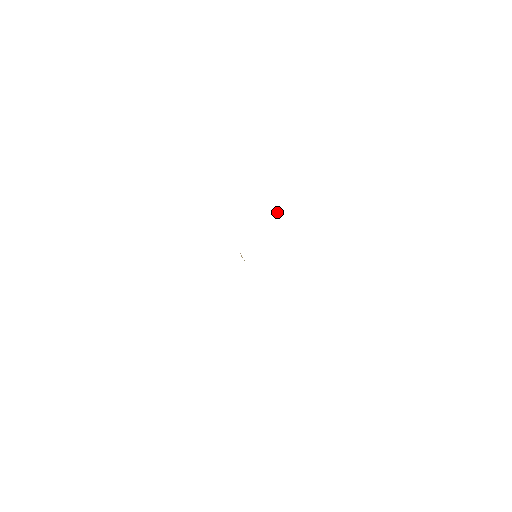
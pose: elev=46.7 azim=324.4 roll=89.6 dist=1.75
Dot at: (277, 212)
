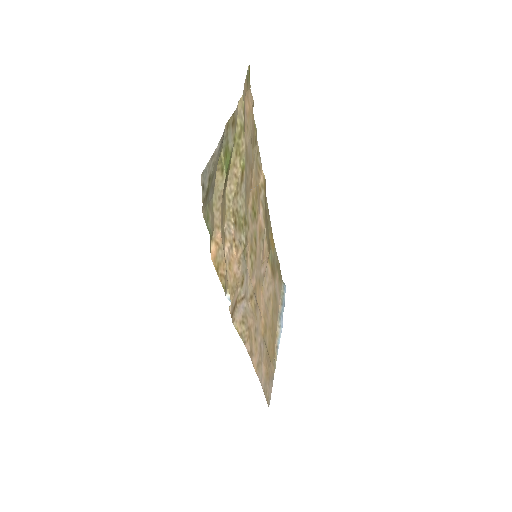
Dot at: (255, 187)
